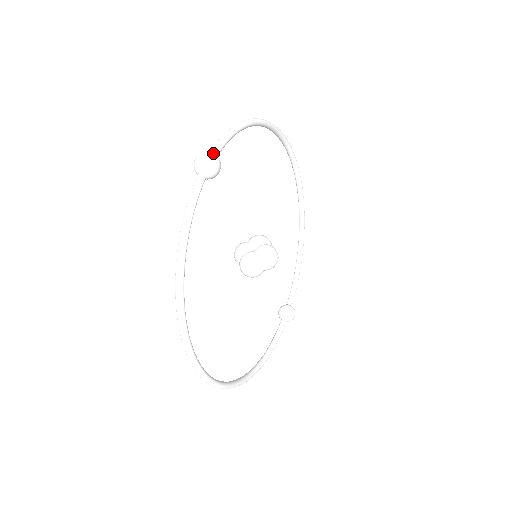
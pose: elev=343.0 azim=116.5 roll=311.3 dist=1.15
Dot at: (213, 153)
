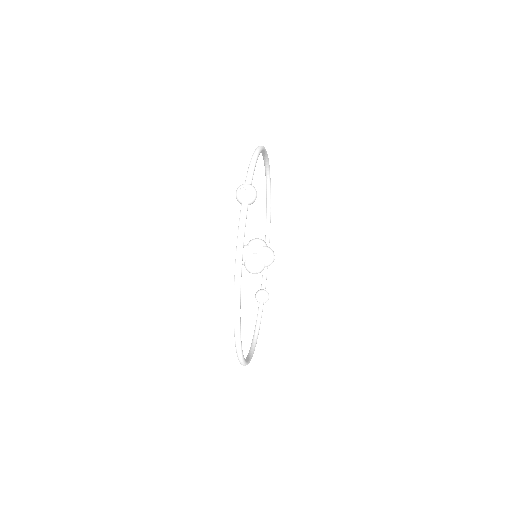
Dot at: (251, 185)
